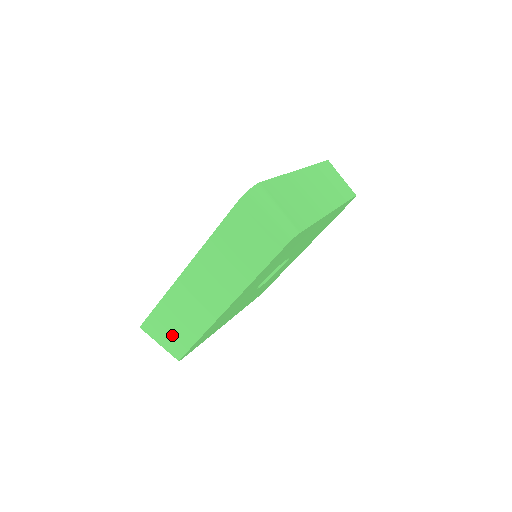
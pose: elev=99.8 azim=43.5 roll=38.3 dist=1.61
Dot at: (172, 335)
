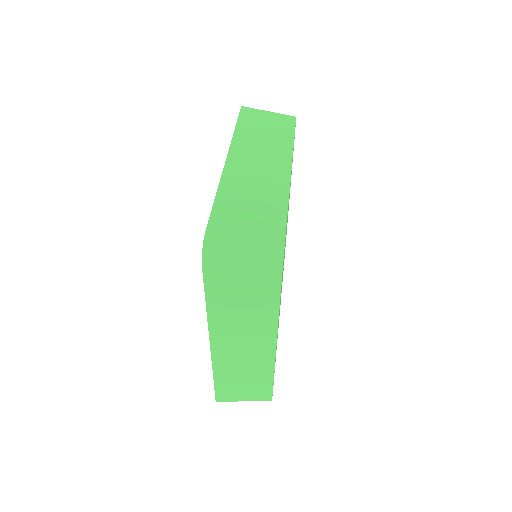
Dot at: (248, 391)
